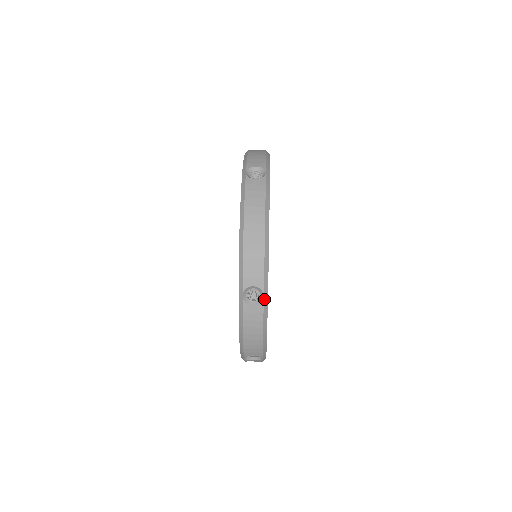
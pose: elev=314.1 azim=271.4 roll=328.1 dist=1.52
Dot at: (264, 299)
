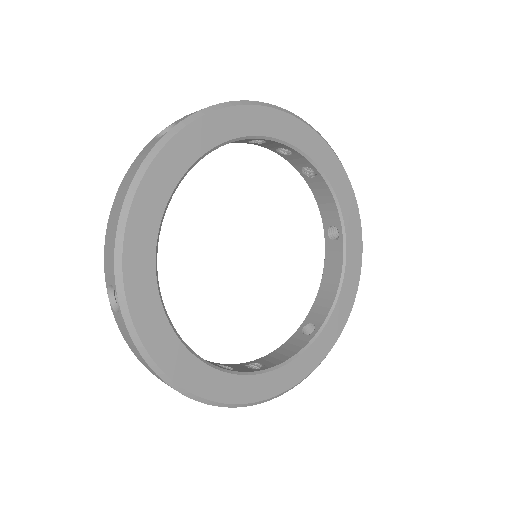
Dot at: (121, 305)
